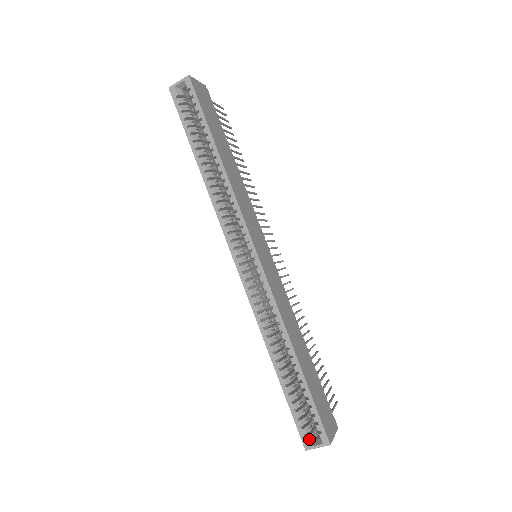
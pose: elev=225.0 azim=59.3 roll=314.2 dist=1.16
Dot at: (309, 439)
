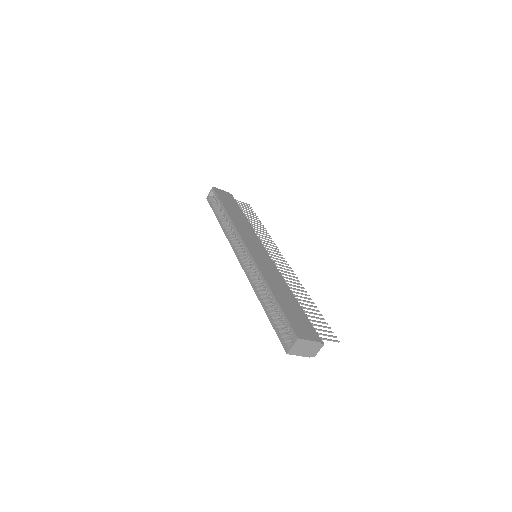
Dot at: (288, 344)
